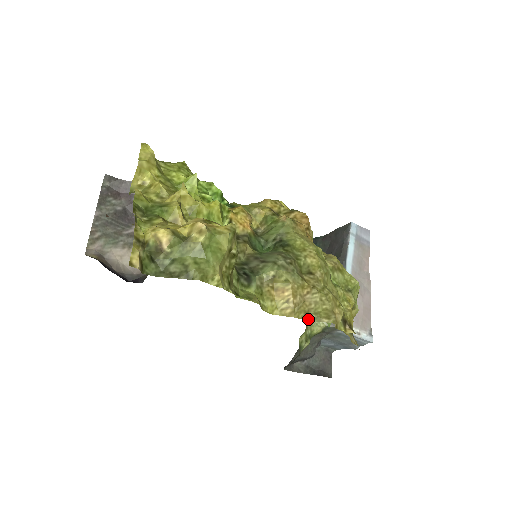
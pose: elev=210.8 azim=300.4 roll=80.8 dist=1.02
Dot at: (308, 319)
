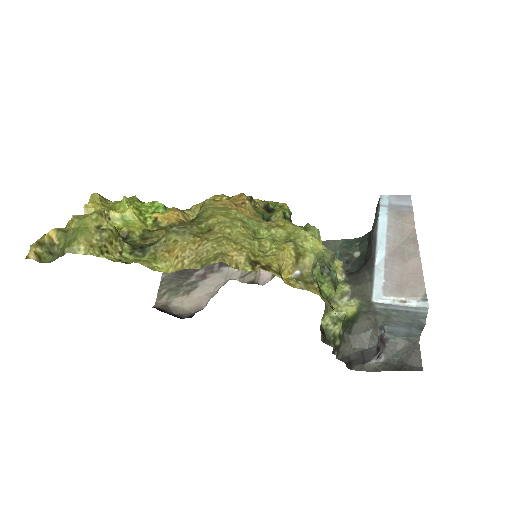
Dot at: (201, 267)
